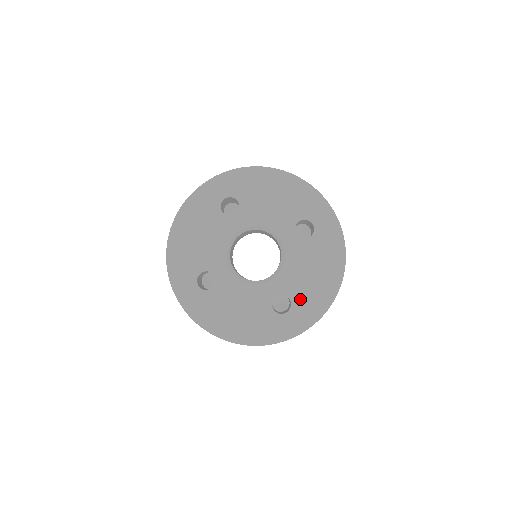
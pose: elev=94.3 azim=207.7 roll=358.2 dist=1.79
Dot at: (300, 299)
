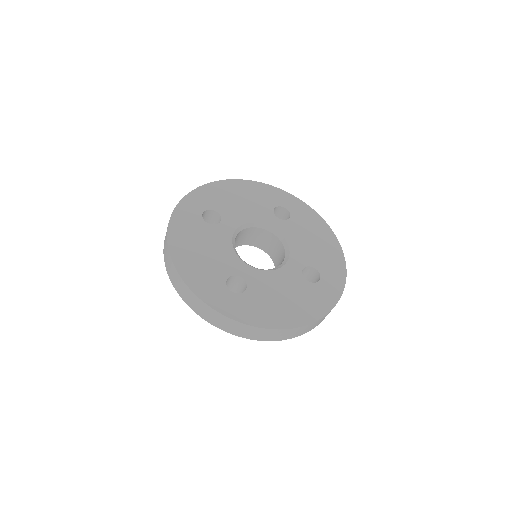
Dot at: (321, 264)
